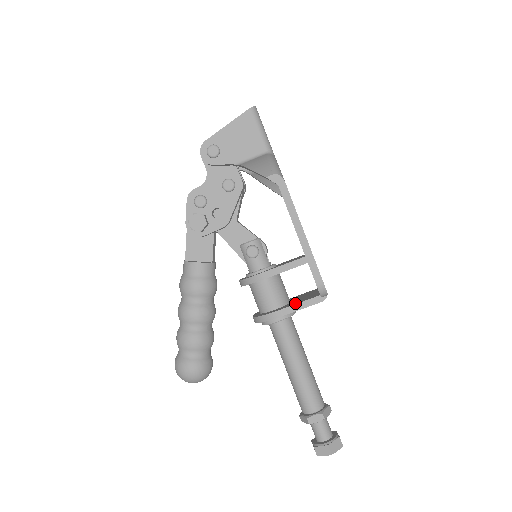
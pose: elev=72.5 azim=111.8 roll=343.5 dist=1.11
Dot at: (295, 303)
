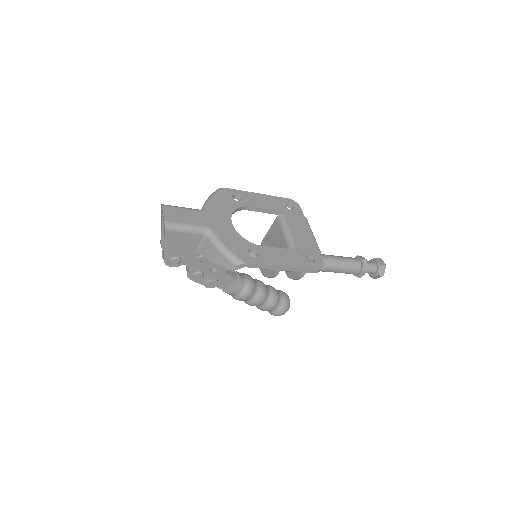
Dot at: occluded
